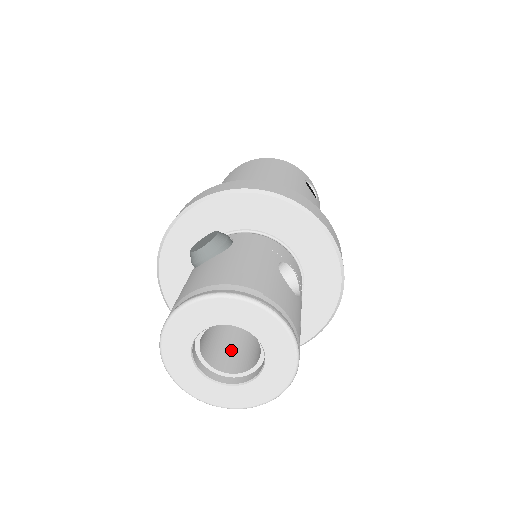
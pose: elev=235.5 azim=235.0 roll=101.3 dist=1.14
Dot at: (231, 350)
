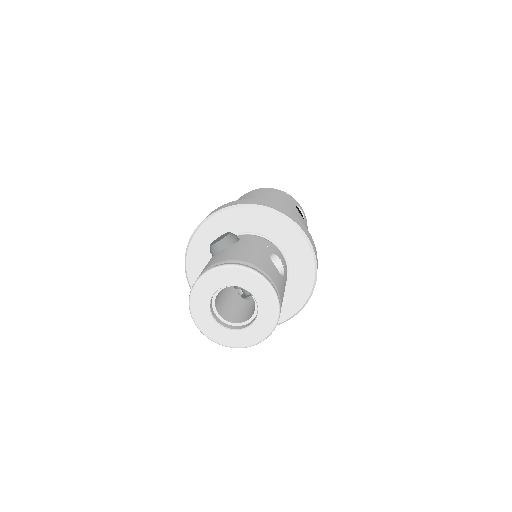
Dot at: (236, 311)
